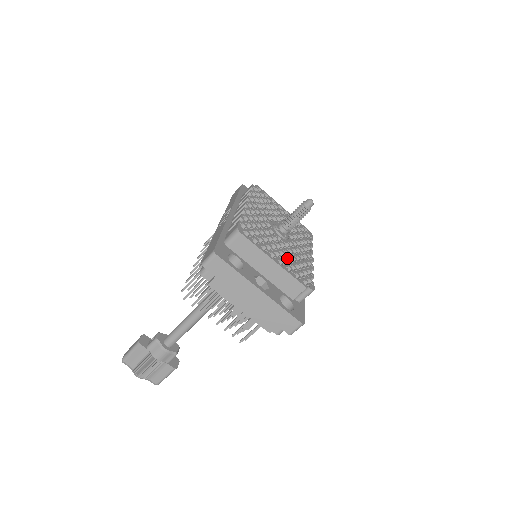
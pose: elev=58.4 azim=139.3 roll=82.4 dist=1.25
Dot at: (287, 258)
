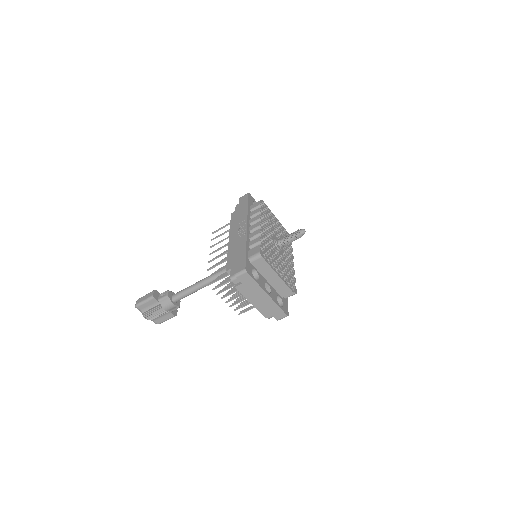
Dot at: (283, 269)
